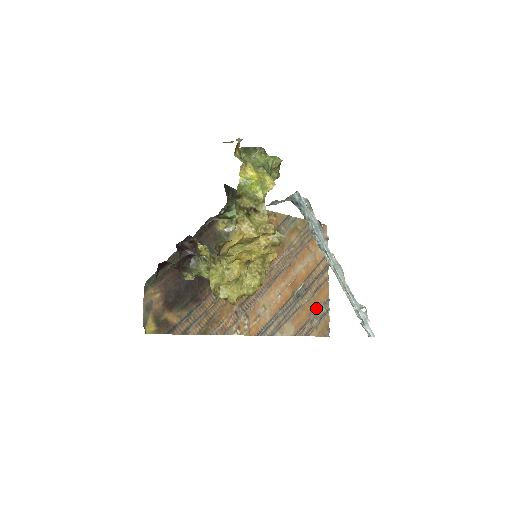
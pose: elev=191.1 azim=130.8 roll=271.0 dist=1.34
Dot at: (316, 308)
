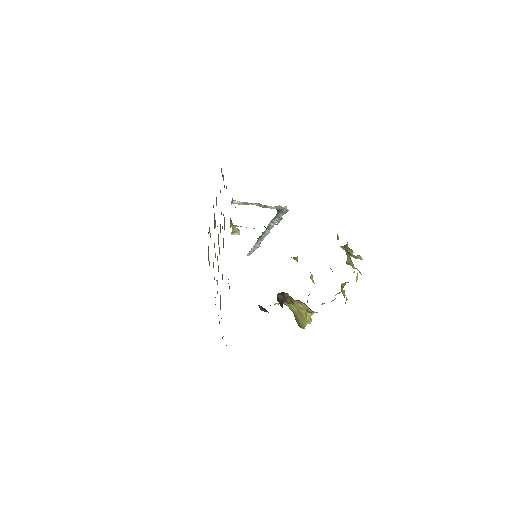
Dot at: (210, 235)
